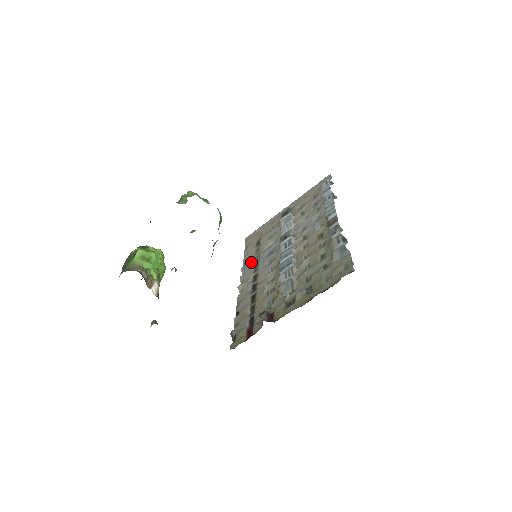
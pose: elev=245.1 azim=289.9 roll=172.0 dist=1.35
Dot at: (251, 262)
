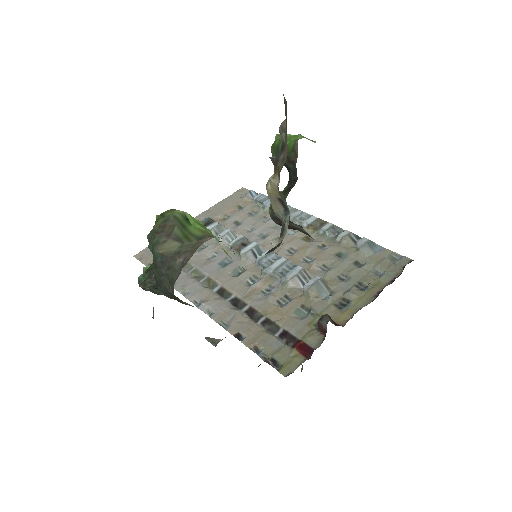
Dot at: (189, 278)
